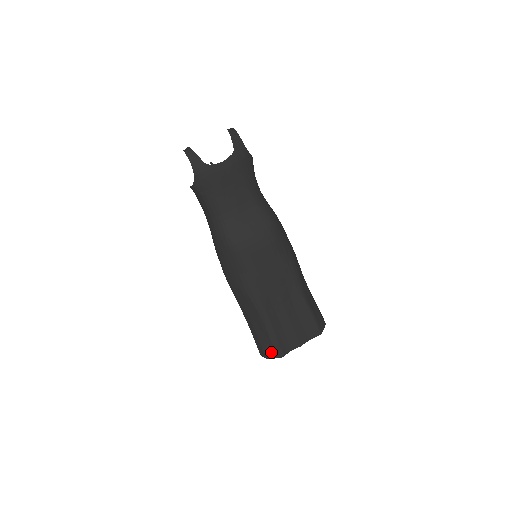
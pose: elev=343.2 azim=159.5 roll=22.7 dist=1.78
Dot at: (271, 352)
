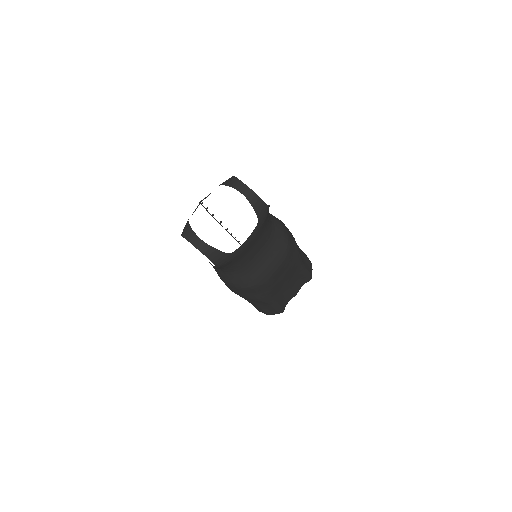
Dot at: (273, 313)
